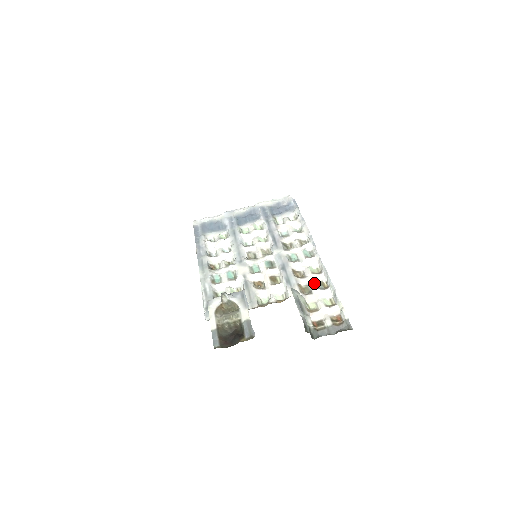
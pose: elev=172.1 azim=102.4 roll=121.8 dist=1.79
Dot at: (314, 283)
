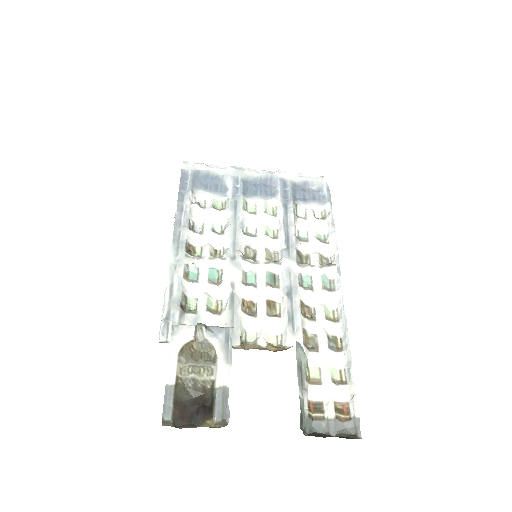
Dot at: (325, 336)
